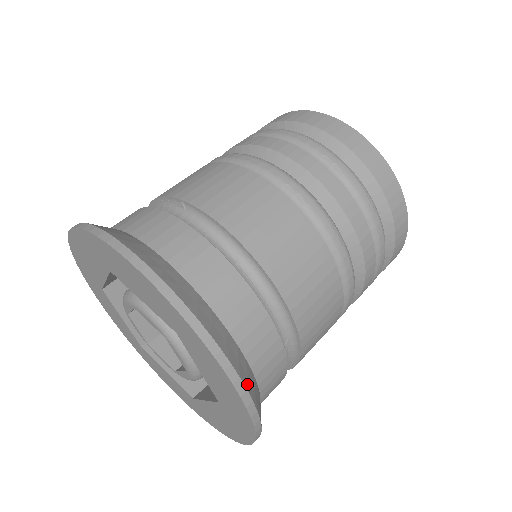
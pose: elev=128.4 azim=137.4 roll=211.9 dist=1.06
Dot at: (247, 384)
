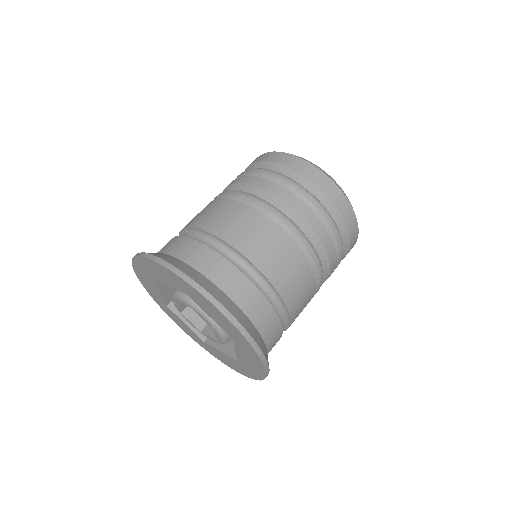
Dot at: (227, 307)
